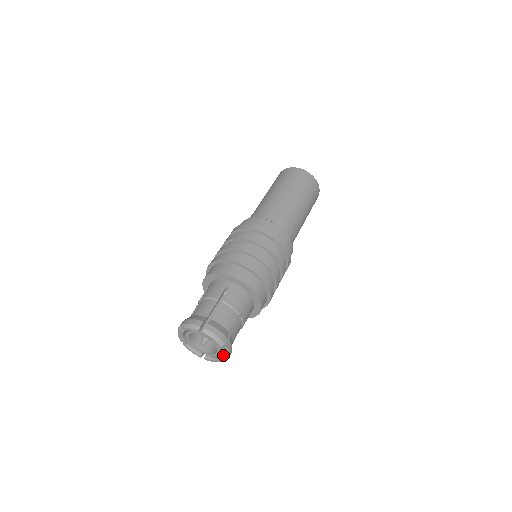
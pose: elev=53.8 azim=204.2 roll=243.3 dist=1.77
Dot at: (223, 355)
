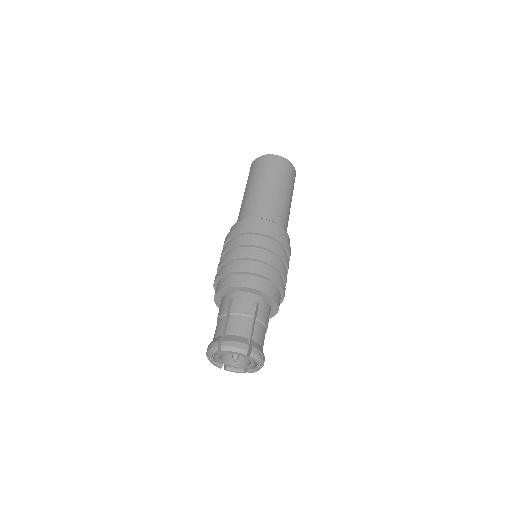
Dot at: (255, 361)
